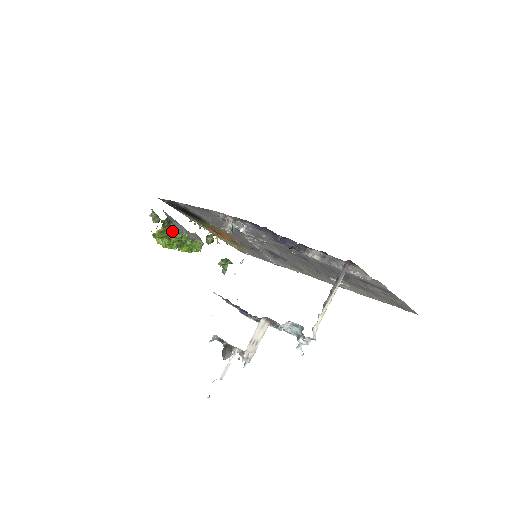
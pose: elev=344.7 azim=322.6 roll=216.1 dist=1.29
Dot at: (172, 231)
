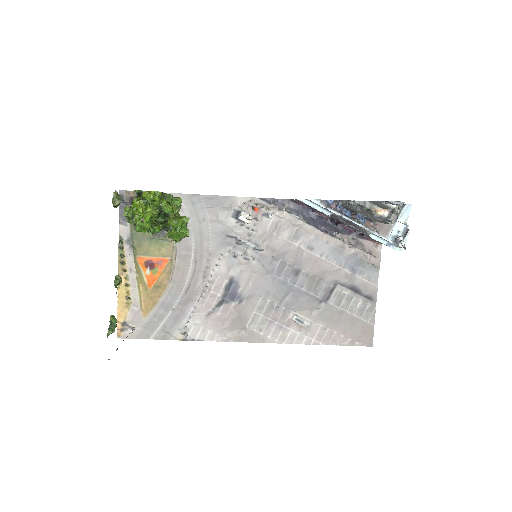
Dot at: (178, 198)
